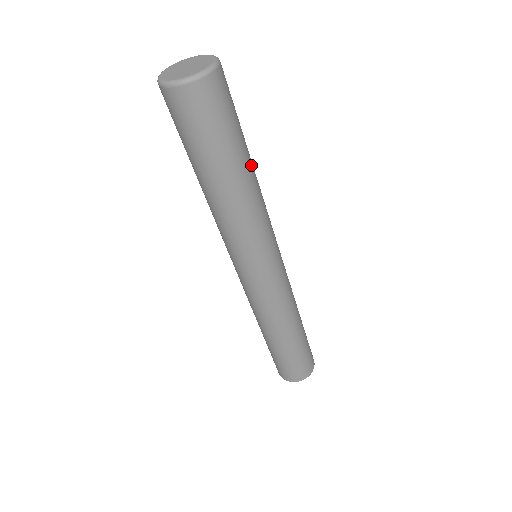
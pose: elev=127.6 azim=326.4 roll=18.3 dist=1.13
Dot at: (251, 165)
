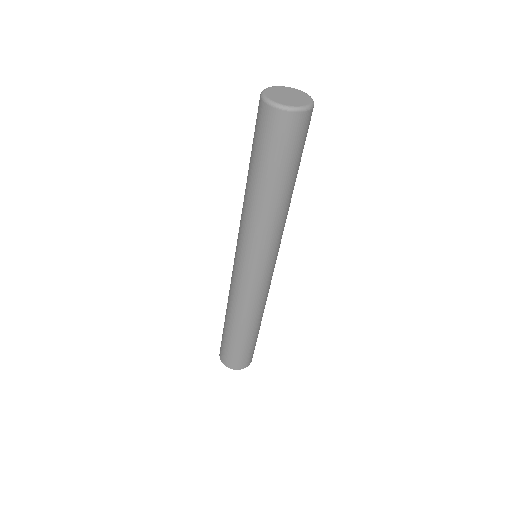
Dot at: (293, 188)
